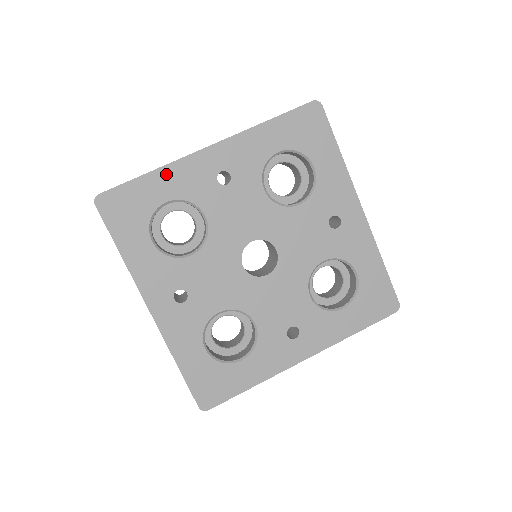
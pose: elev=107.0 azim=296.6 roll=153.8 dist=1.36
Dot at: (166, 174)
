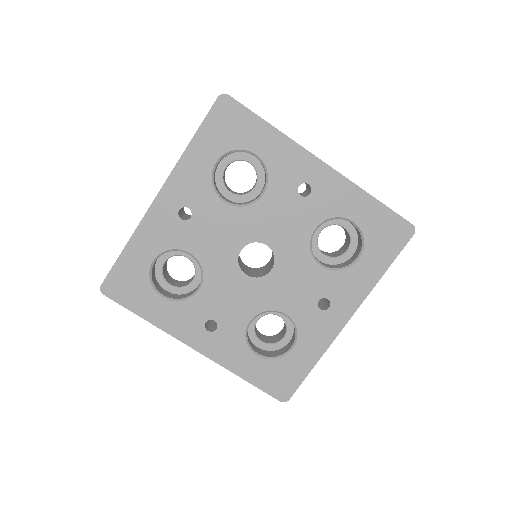
Dot at: (138, 240)
